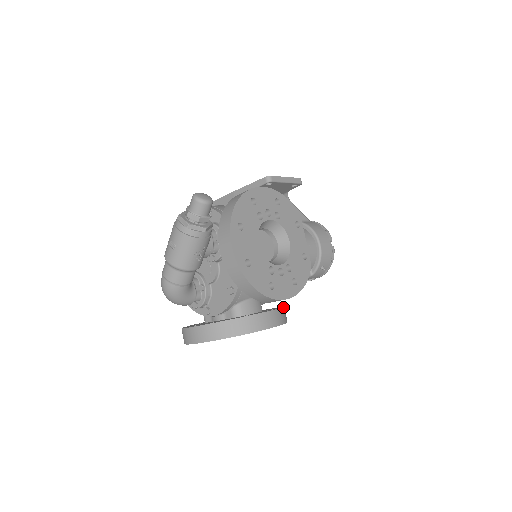
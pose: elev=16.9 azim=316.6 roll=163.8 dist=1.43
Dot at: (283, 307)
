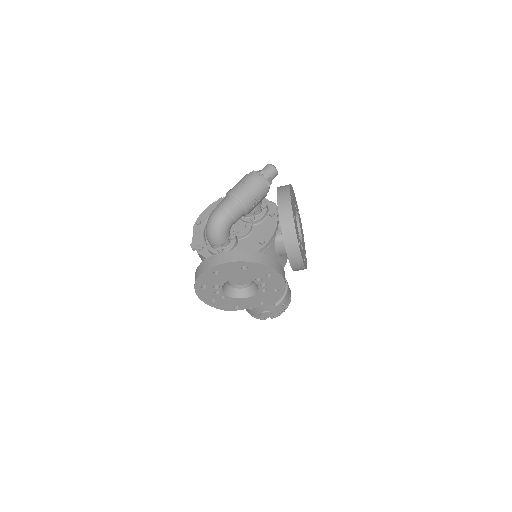
Dot at: occluded
